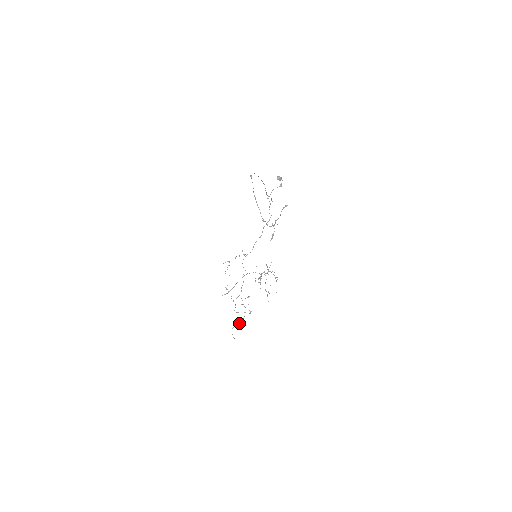
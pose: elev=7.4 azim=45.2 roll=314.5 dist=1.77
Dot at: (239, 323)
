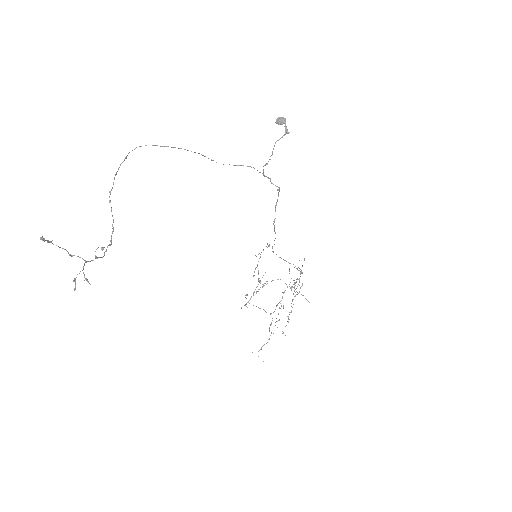
Dot at: (260, 349)
